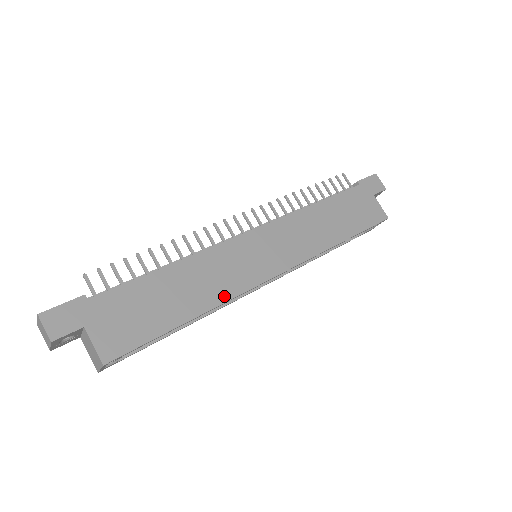
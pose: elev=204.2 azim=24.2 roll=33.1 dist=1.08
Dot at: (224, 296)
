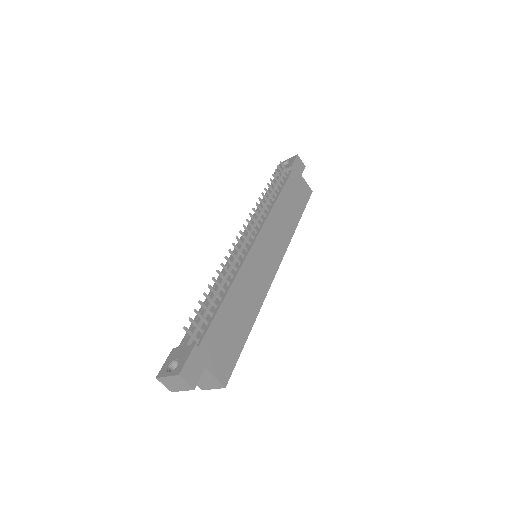
Dot at: (260, 301)
